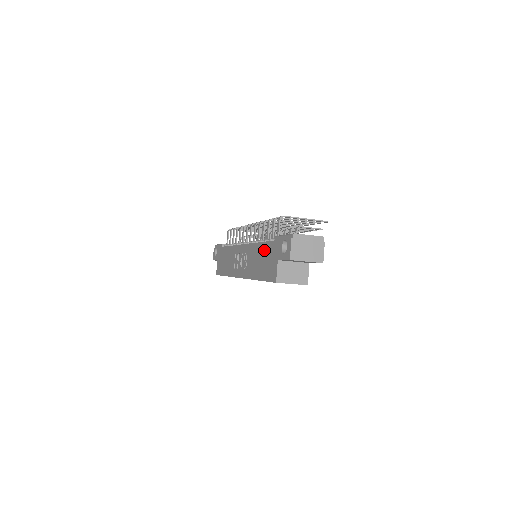
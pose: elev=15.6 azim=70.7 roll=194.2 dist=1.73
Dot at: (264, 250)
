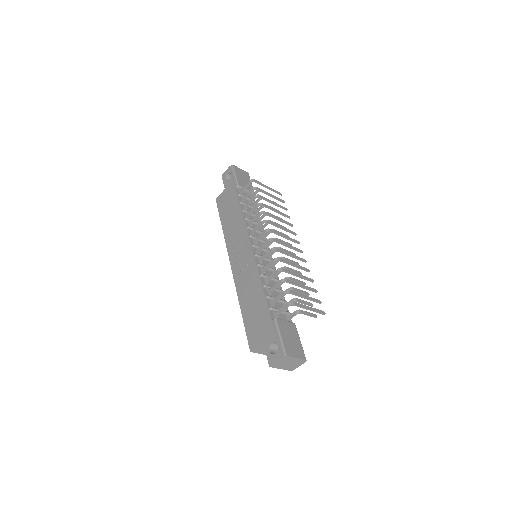
Dot at: (261, 305)
